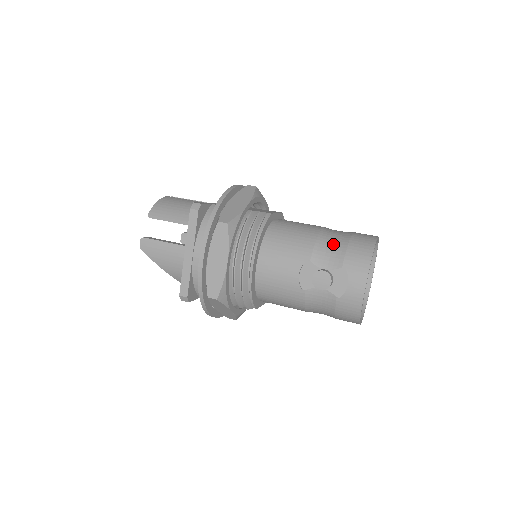
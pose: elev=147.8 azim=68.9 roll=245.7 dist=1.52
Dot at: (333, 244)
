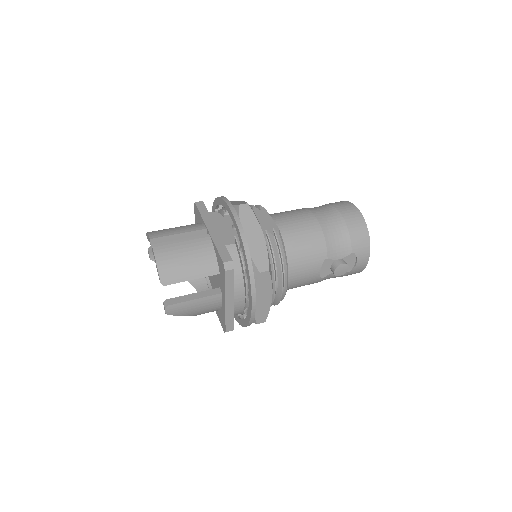
Dot at: (338, 236)
